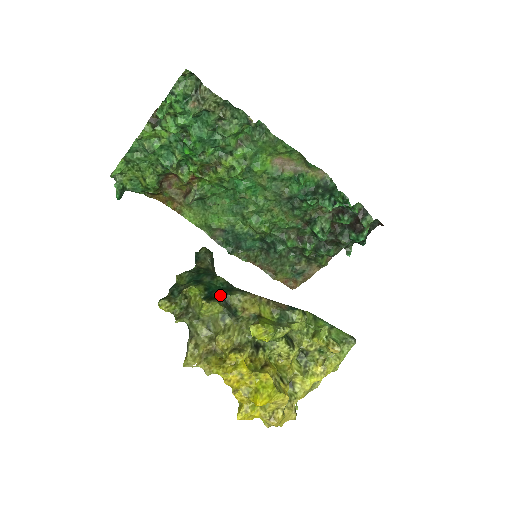
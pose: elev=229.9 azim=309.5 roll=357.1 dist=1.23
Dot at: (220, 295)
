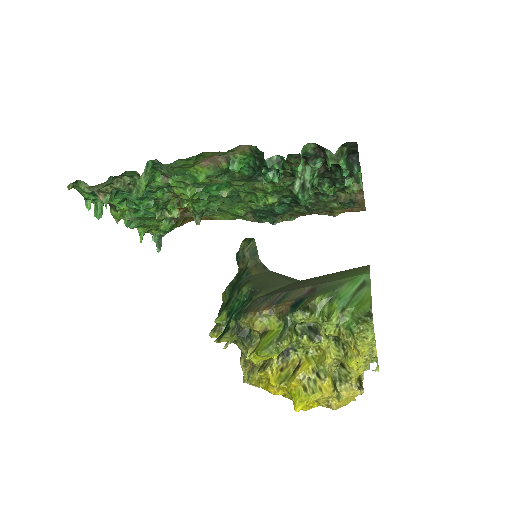
Dot at: (233, 322)
